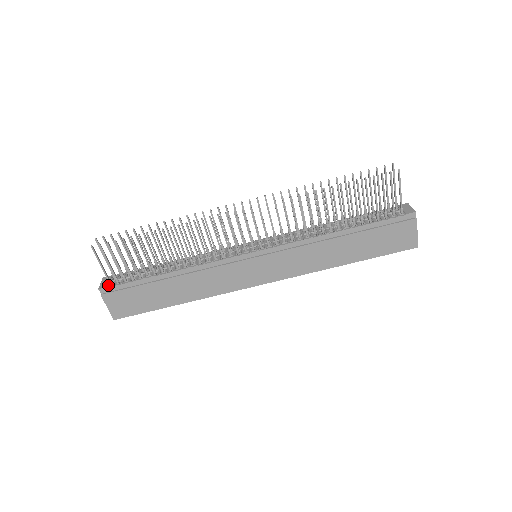
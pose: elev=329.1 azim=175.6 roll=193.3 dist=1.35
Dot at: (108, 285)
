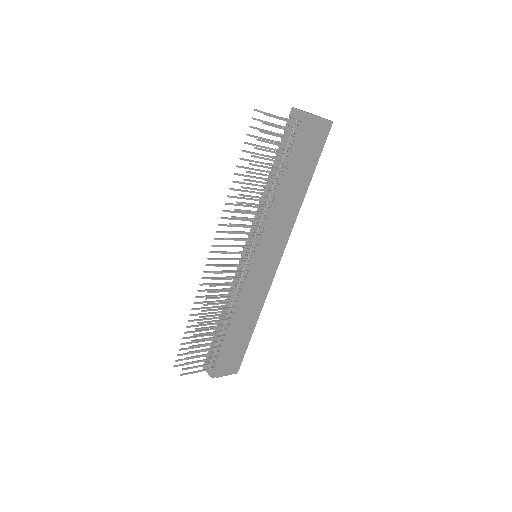
Dot at: (212, 370)
